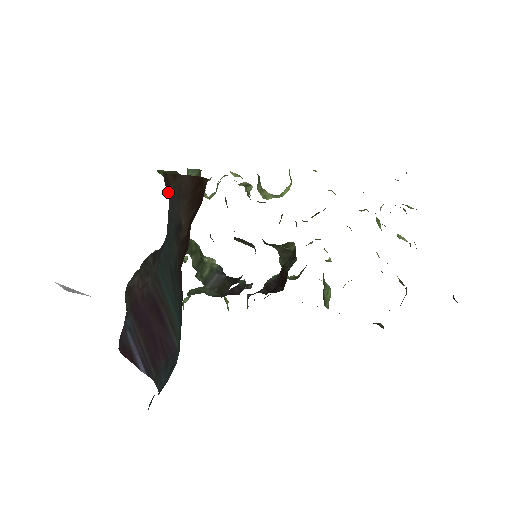
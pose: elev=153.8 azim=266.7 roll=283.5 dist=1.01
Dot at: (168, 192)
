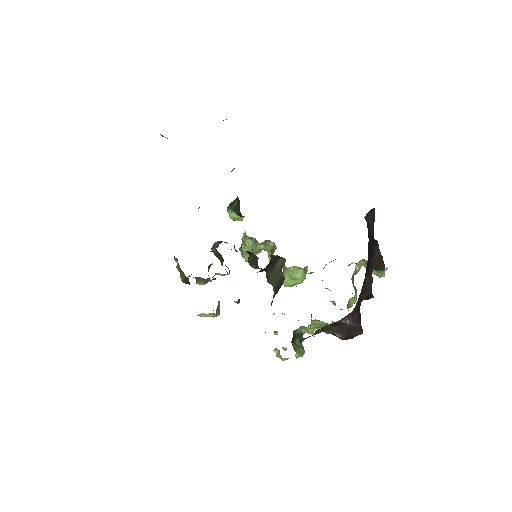
Dot at: occluded
